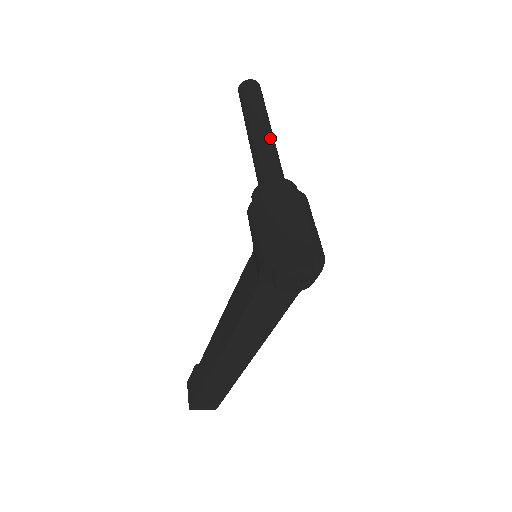
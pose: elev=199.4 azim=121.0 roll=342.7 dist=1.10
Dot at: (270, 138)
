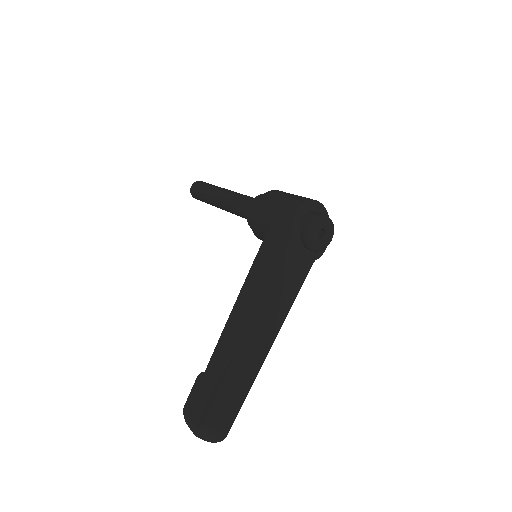
Dot at: occluded
